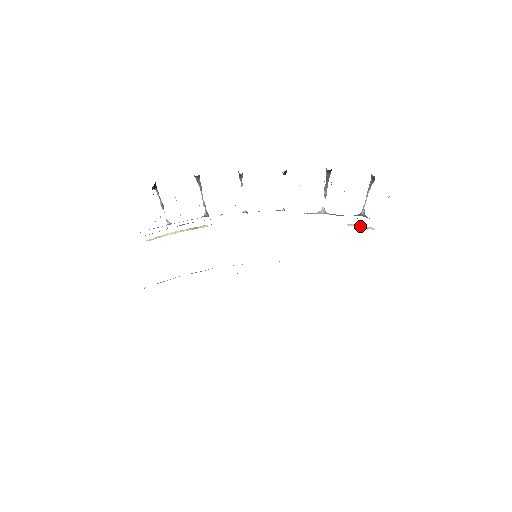
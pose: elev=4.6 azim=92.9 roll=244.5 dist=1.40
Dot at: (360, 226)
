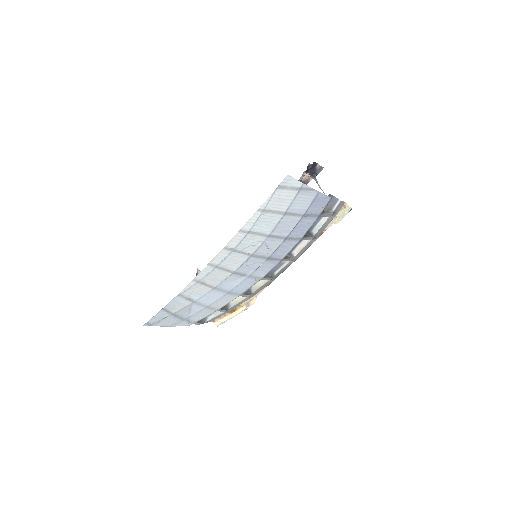
Dot at: (342, 216)
